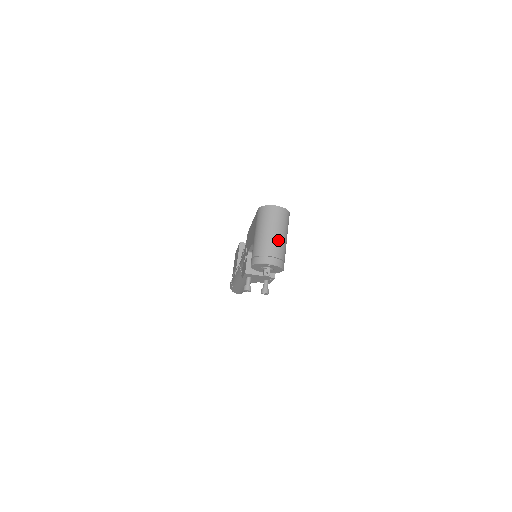
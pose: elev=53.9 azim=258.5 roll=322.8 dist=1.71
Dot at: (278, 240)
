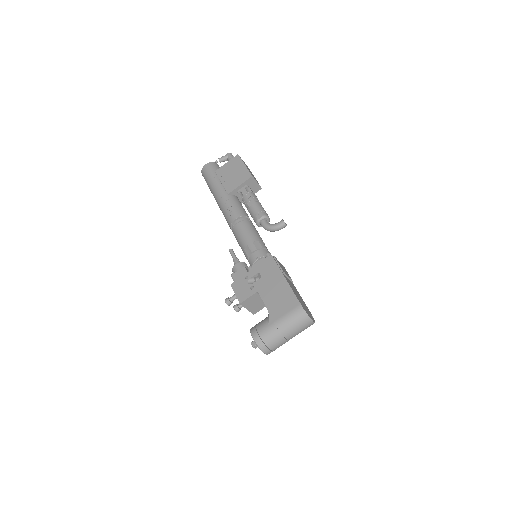
Dot at: occluded
